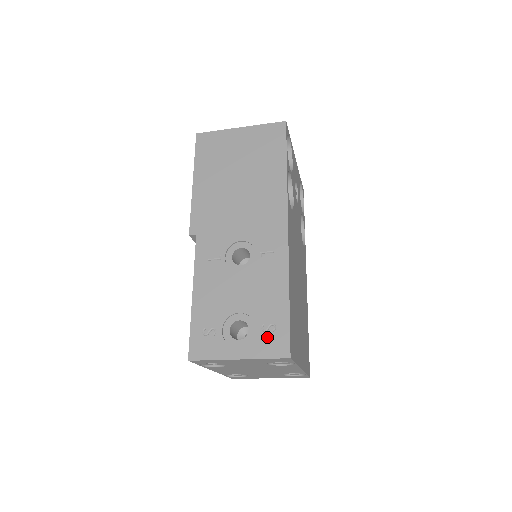
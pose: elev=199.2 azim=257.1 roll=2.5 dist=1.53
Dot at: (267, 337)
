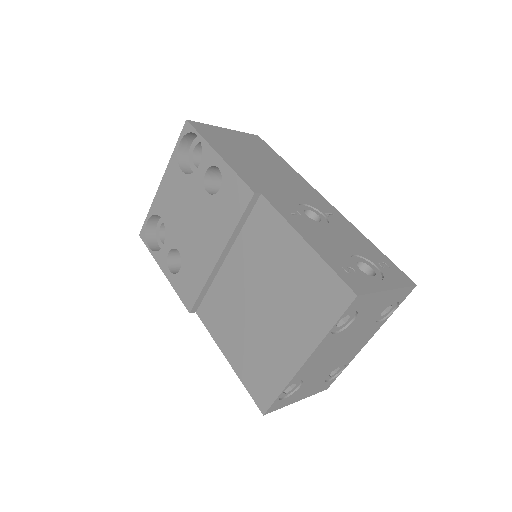
Dot at: (390, 272)
